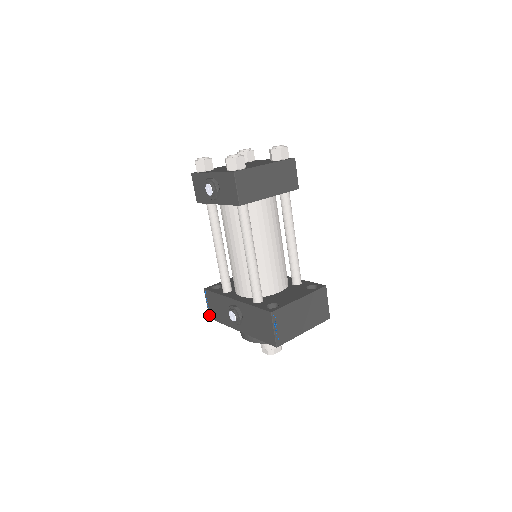
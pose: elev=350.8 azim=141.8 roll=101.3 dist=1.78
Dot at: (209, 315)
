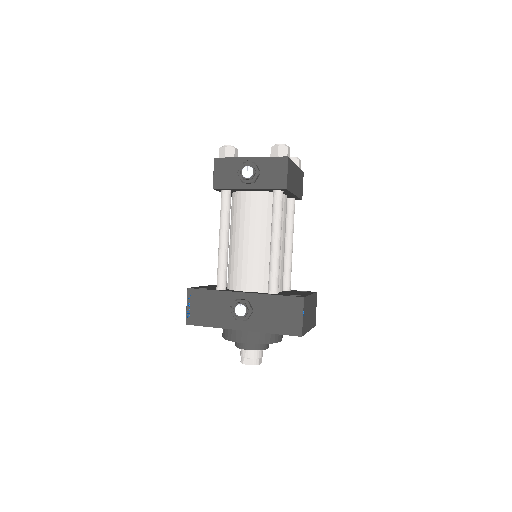
Dot at: (186, 320)
